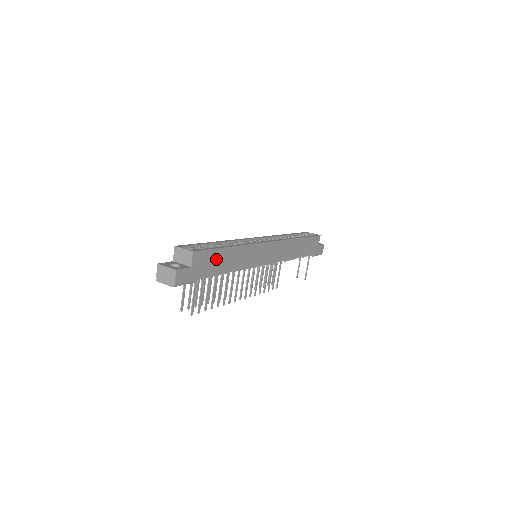
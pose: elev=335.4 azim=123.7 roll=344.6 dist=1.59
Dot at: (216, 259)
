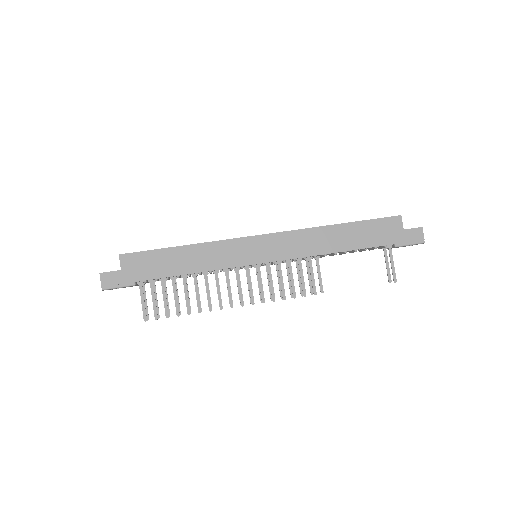
Dot at: (160, 260)
